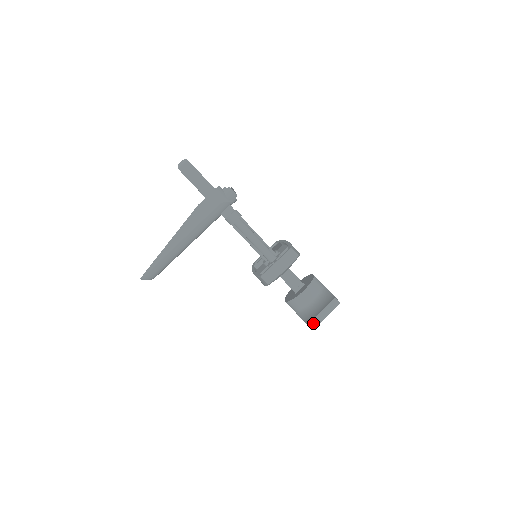
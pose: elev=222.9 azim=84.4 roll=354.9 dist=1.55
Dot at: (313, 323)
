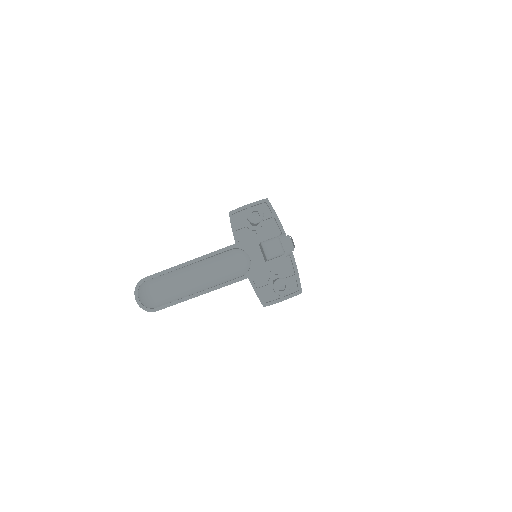
Dot at: occluded
